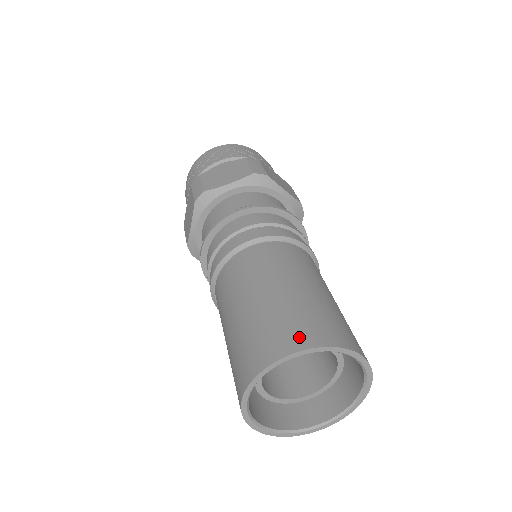
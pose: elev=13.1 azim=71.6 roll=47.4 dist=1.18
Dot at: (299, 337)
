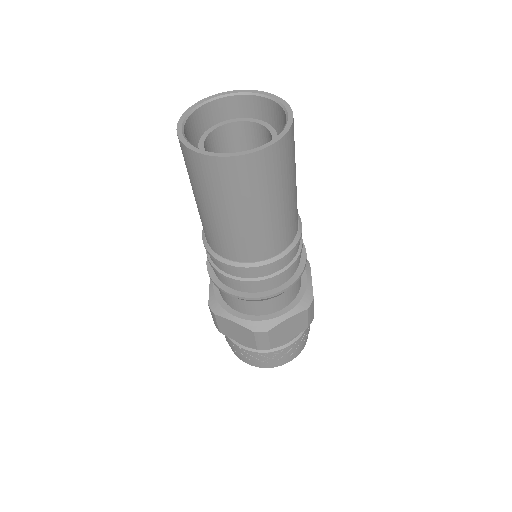
Dot at: (219, 105)
